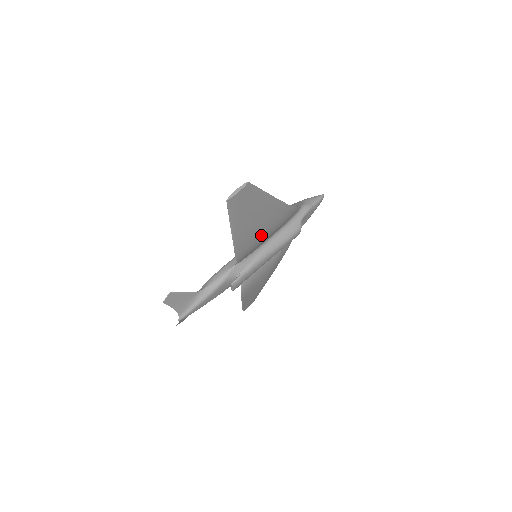
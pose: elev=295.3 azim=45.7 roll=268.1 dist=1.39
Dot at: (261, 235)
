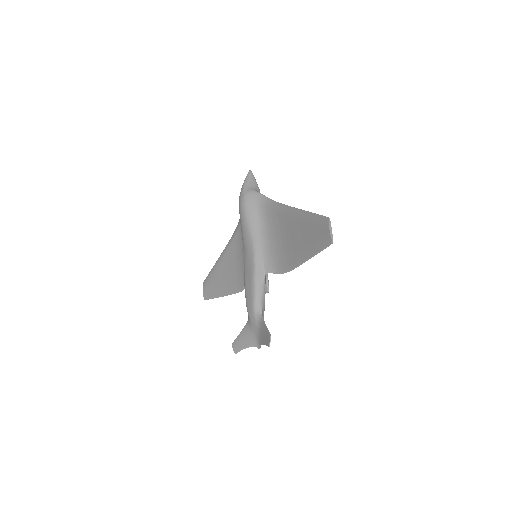
Dot at: (285, 241)
